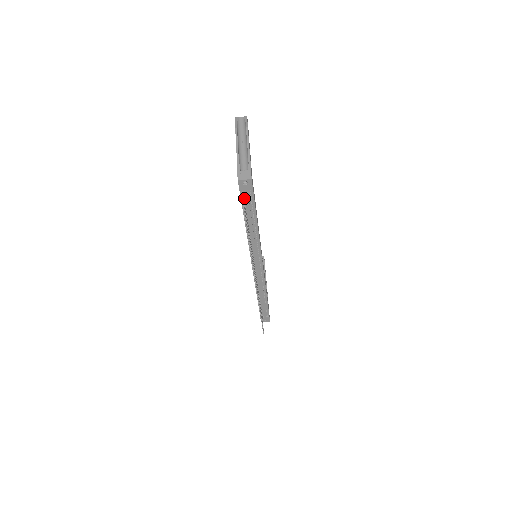
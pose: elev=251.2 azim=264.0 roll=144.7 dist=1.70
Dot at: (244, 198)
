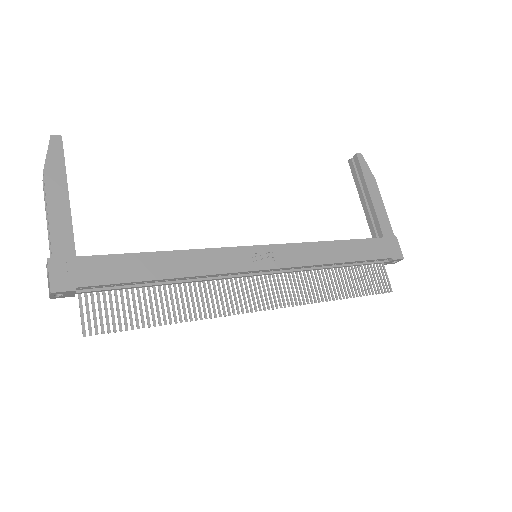
Dot at: (96, 290)
